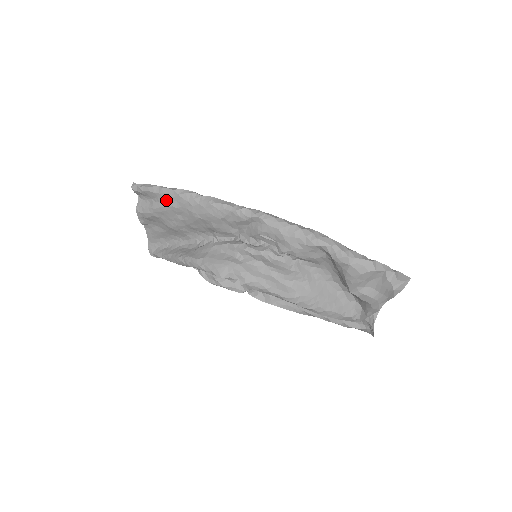
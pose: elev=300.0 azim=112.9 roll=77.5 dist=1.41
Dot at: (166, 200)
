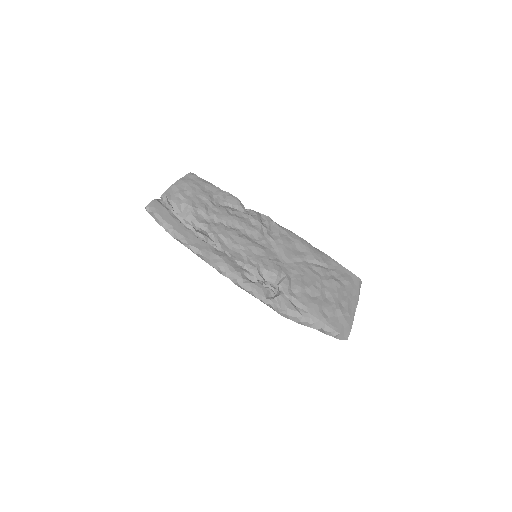
Dot at: occluded
